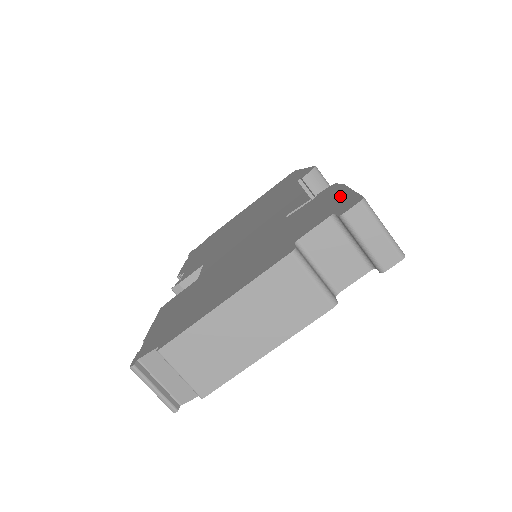
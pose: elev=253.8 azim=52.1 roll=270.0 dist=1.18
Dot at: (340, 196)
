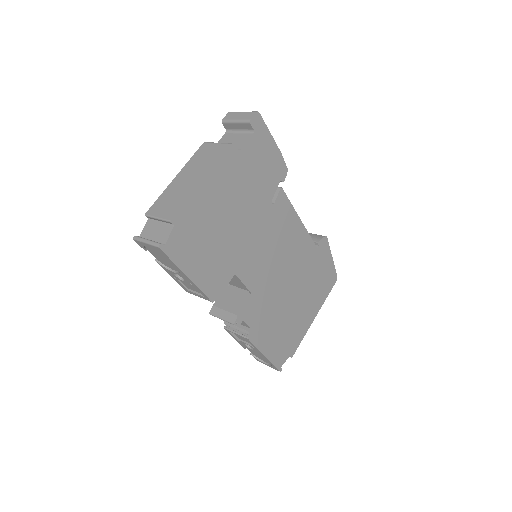
Dot at: occluded
